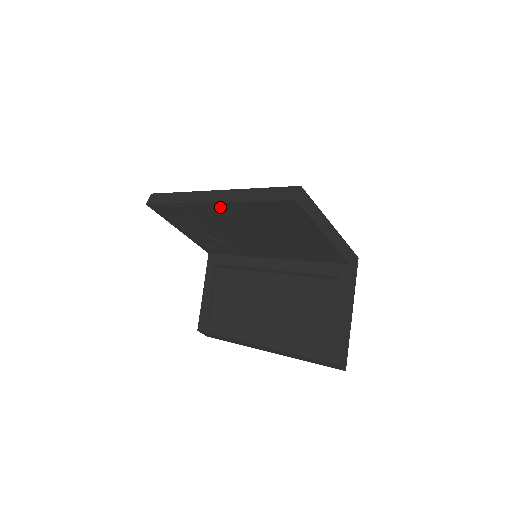
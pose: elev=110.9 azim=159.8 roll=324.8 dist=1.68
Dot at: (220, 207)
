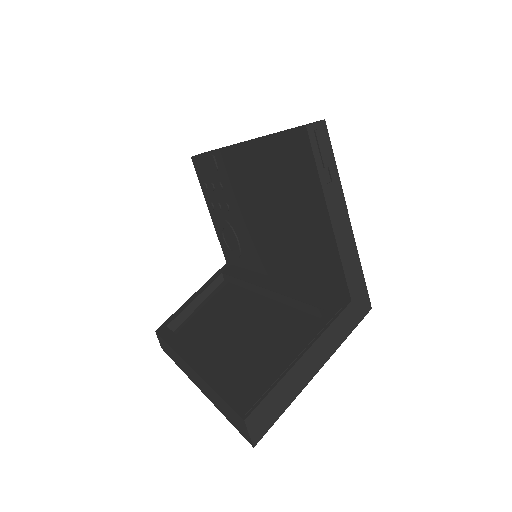
Dot at: (241, 155)
